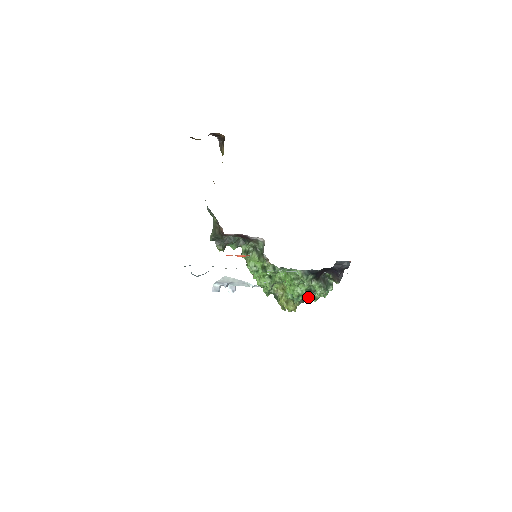
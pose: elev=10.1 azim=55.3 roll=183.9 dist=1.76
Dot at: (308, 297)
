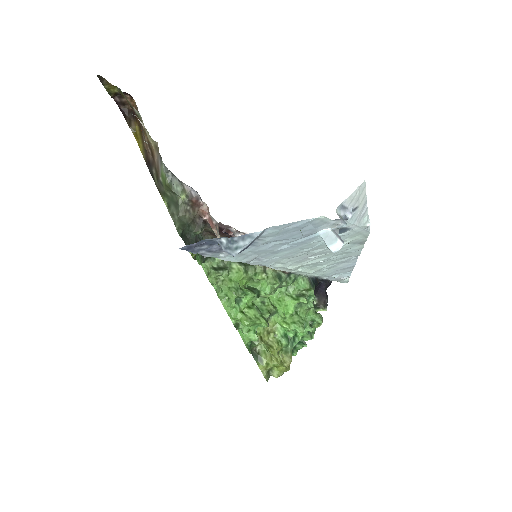
Dot at: (308, 333)
